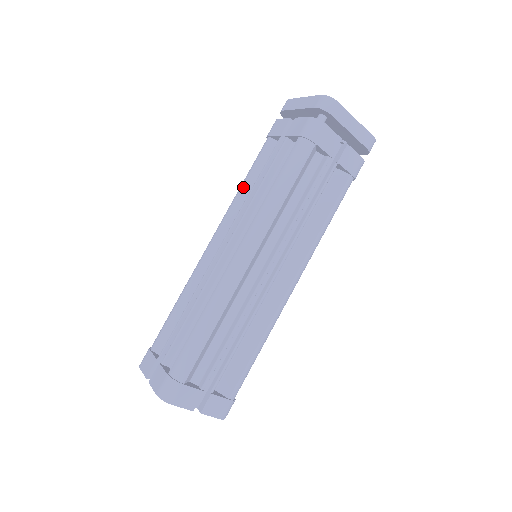
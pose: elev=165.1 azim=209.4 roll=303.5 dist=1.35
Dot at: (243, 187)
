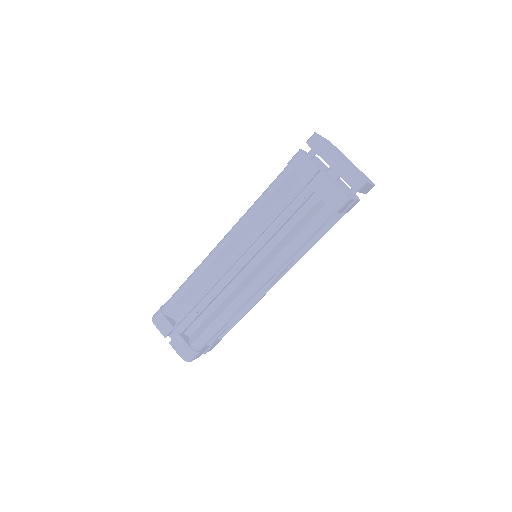
Dot at: occluded
